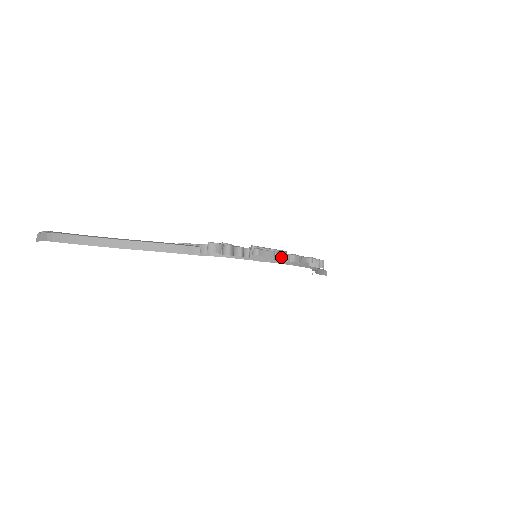
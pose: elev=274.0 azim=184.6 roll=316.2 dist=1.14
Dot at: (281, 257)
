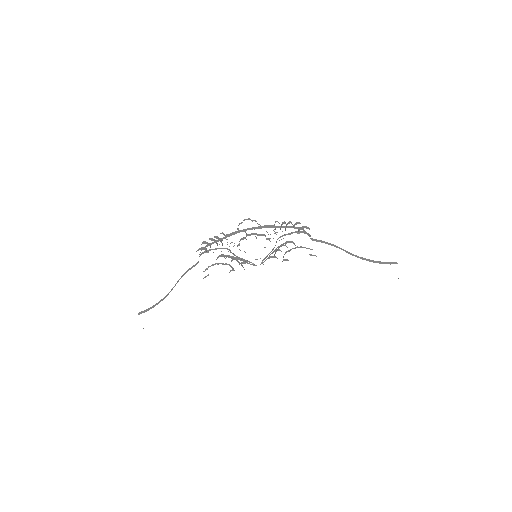
Dot at: occluded
